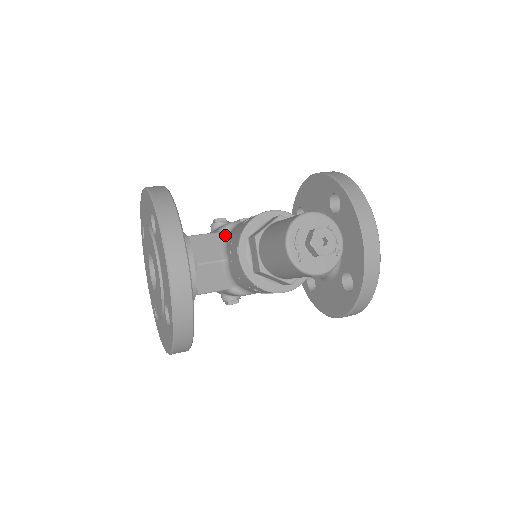
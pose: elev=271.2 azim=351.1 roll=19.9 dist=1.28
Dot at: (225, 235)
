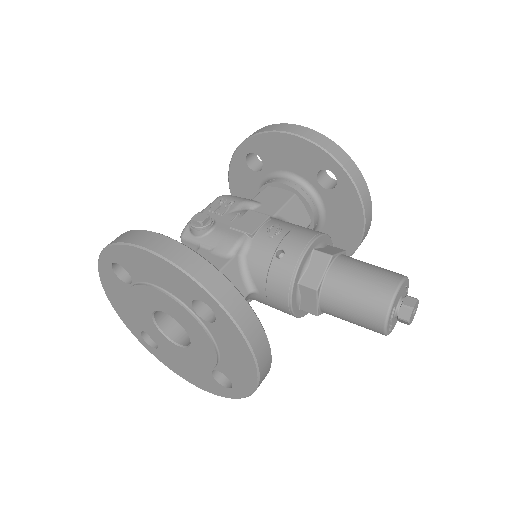
Dot at: (240, 259)
